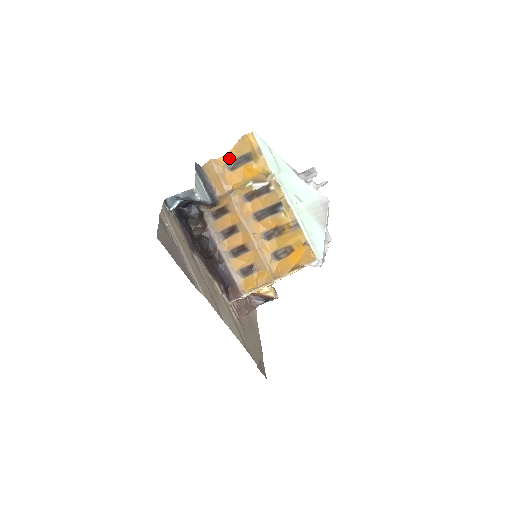
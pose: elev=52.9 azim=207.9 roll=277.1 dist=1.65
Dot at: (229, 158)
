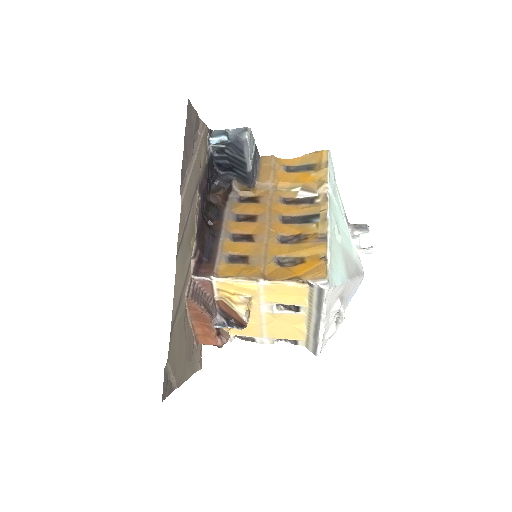
Dot at: (291, 163)
